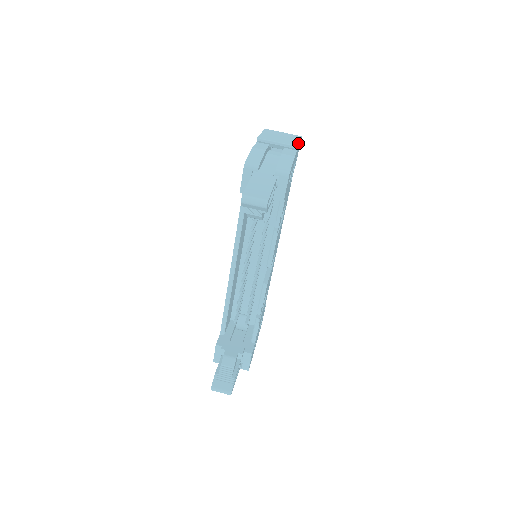
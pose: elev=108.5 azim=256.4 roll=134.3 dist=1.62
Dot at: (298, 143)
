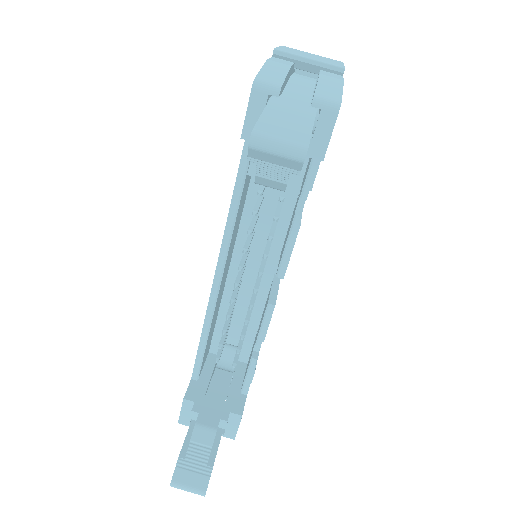
Dot at: (343, 65)
